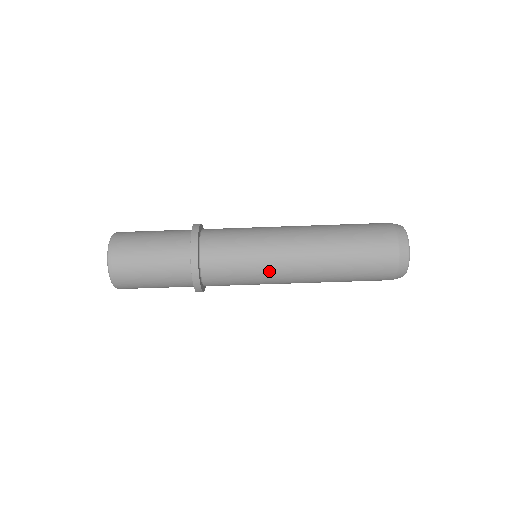
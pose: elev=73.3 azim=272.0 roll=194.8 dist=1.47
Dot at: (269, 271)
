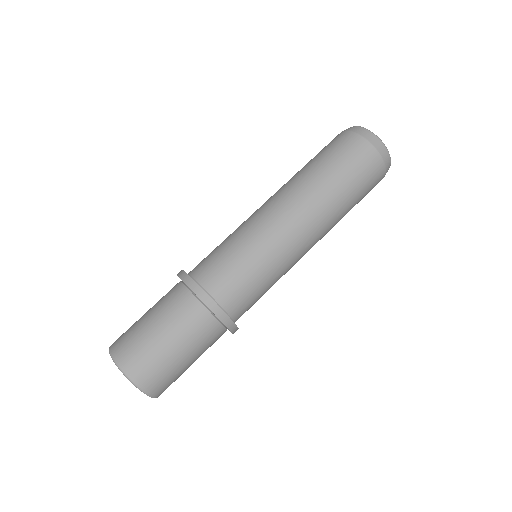
Dot at: (285, 260)
